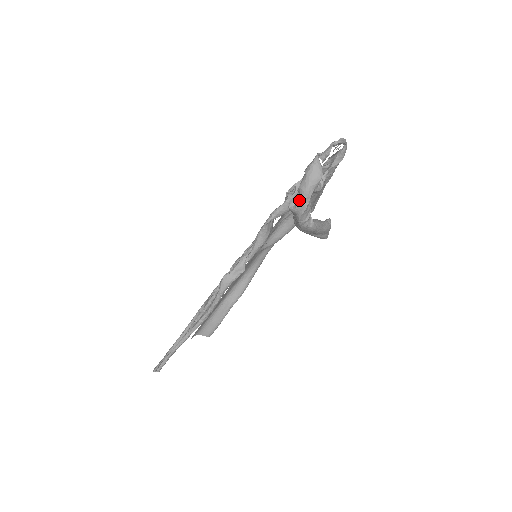
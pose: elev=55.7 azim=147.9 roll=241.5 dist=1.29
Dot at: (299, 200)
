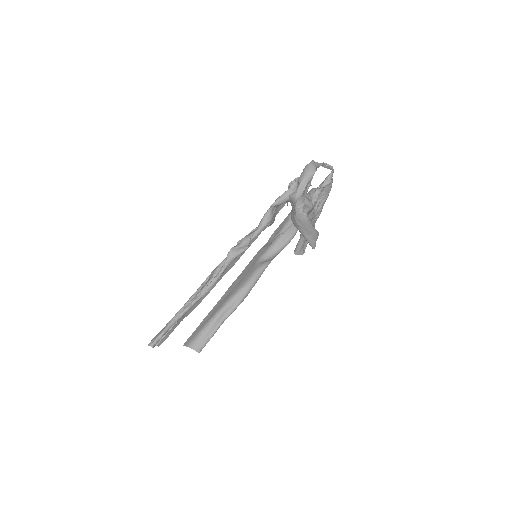
Dot at: (298, 187)
